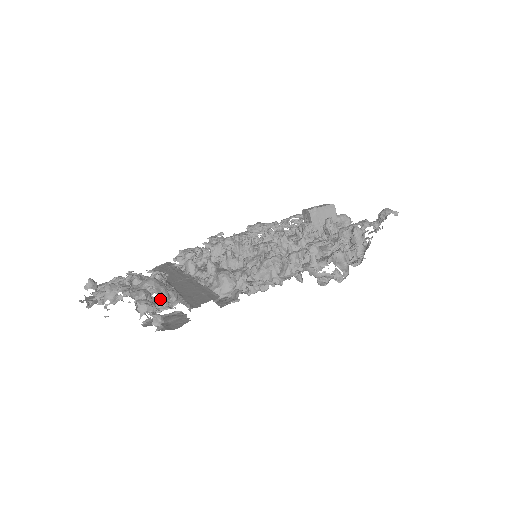
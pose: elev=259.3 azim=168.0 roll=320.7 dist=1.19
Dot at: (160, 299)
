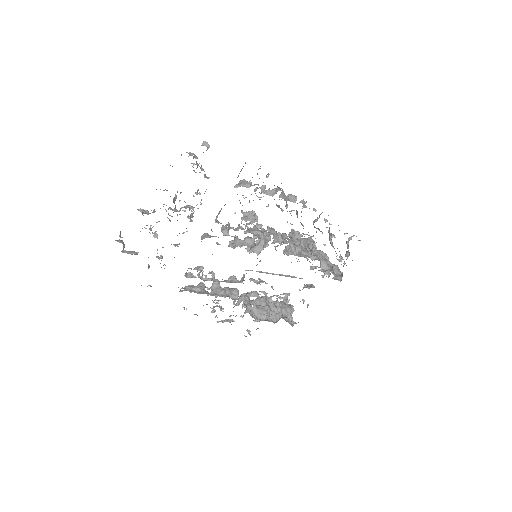
Dot at: (200, 168)
